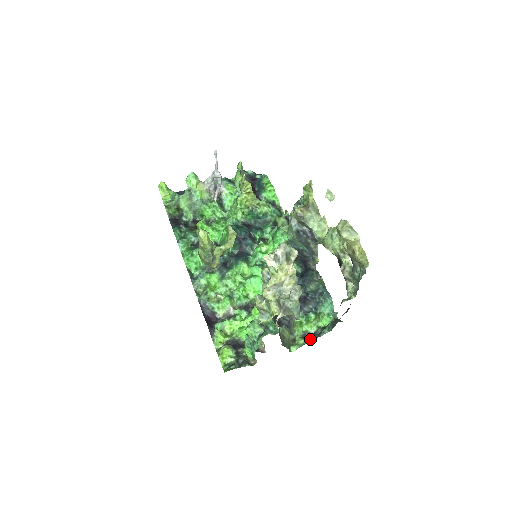
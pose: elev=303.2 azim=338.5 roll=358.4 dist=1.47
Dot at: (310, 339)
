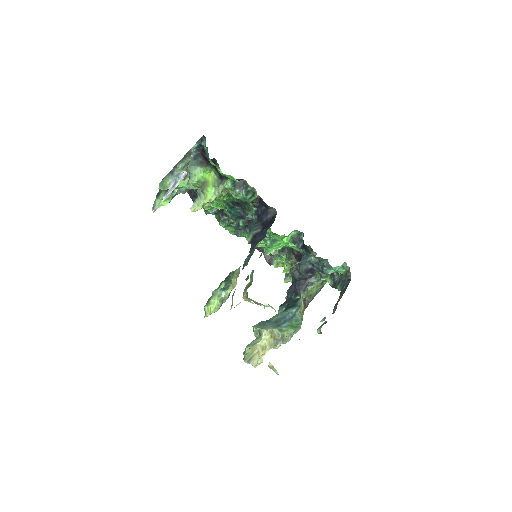
Dot at: (333, 284)
